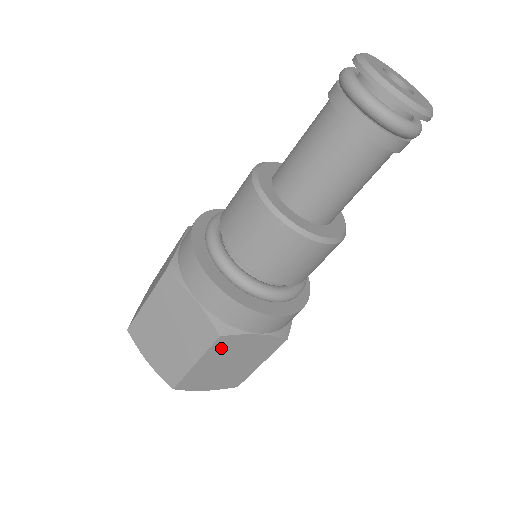
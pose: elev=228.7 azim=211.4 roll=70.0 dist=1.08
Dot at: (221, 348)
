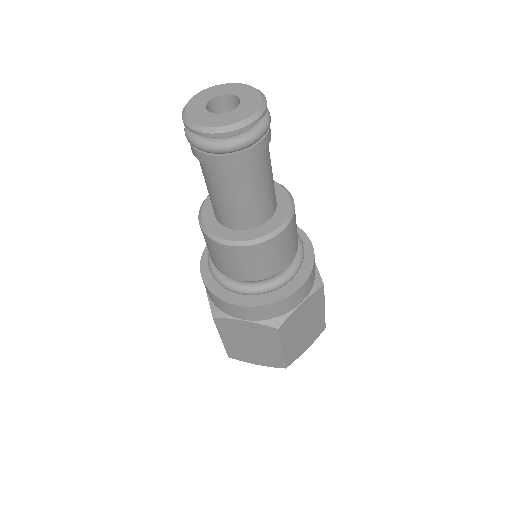
Dot at: (226, 328)
